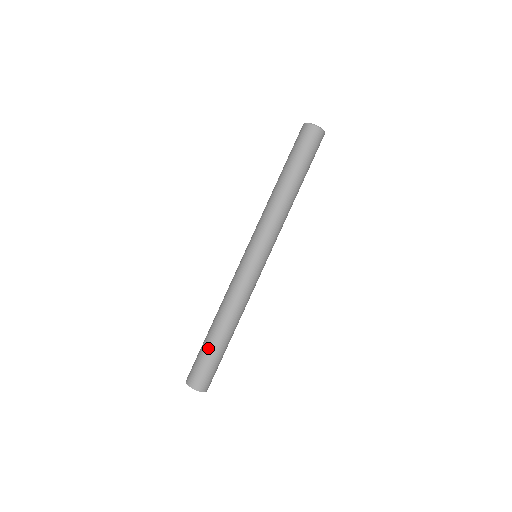
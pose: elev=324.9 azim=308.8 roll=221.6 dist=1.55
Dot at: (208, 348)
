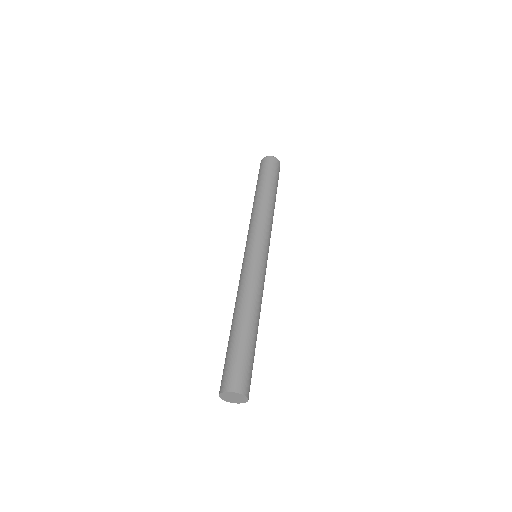
Dot at: (238, 342)
